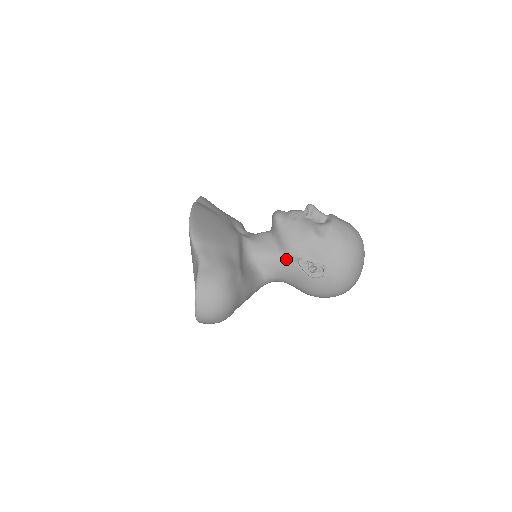
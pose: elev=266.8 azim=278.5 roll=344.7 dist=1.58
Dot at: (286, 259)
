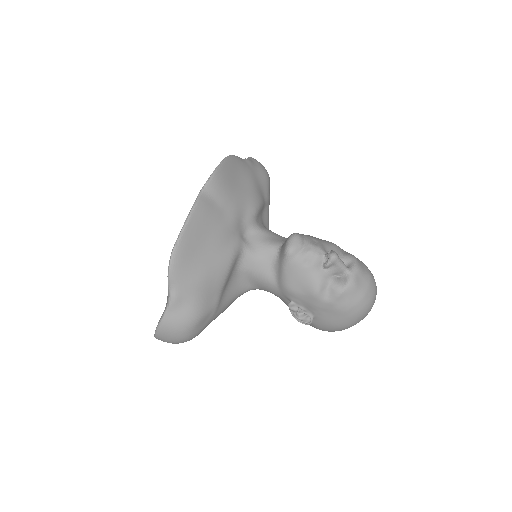
Dot at: (279, 292)
